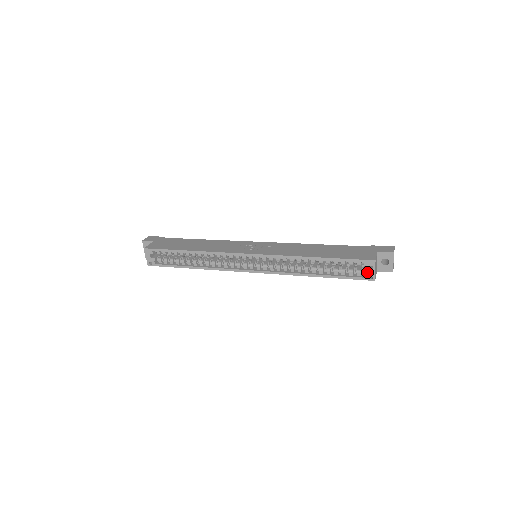
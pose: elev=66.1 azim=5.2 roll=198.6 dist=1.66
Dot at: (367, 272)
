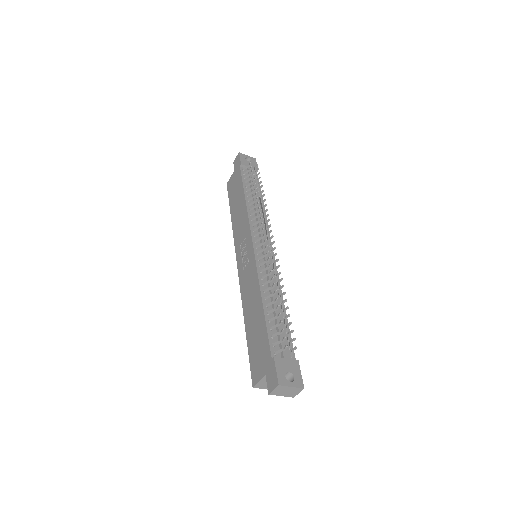
Dot at: occluded
